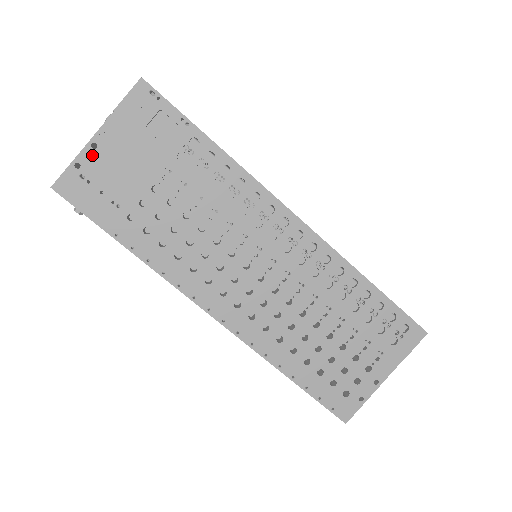
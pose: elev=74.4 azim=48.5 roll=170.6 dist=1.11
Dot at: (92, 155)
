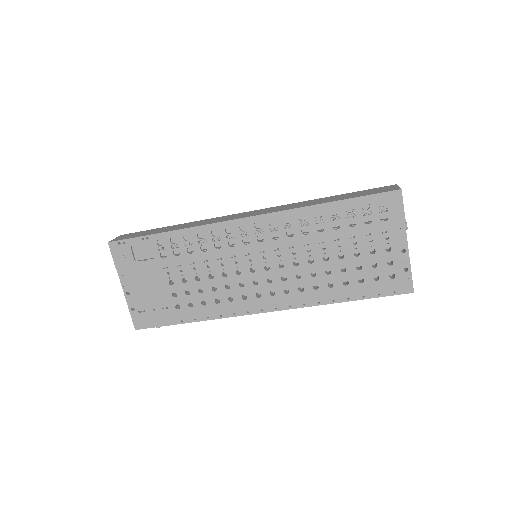
Dot at: (132, 298)
